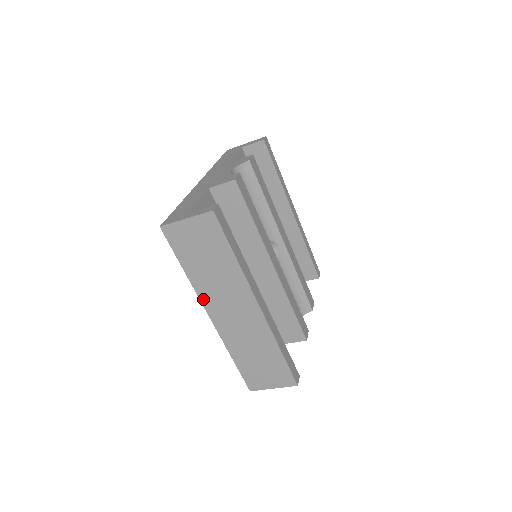
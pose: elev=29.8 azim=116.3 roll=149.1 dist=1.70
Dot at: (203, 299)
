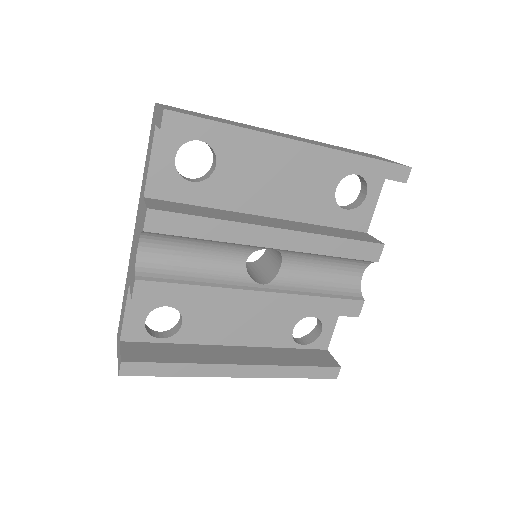
Dot at: occluded
